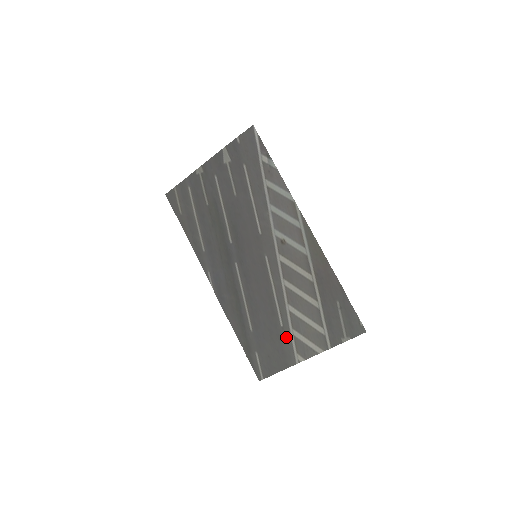
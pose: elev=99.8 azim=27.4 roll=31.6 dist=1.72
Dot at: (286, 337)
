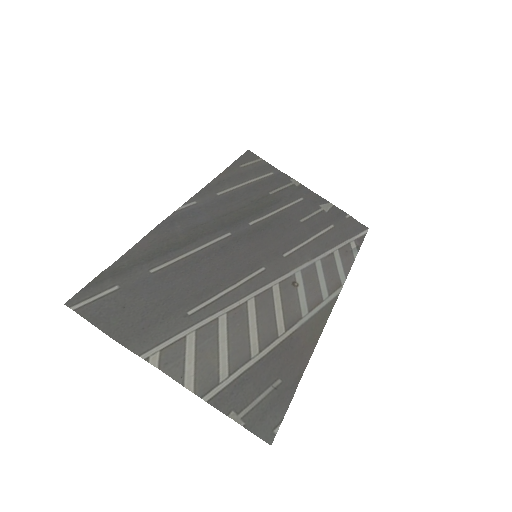
Dot at: (175, 325)
